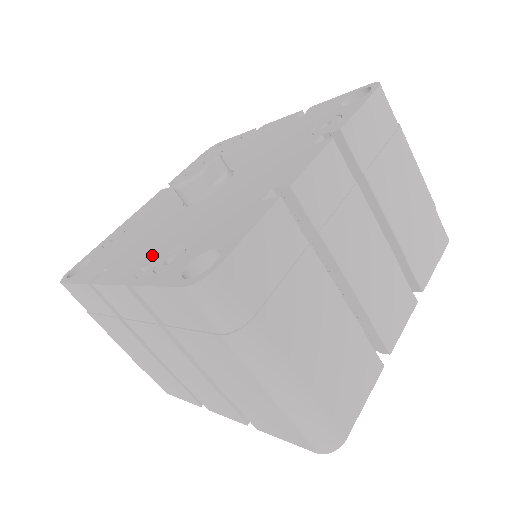
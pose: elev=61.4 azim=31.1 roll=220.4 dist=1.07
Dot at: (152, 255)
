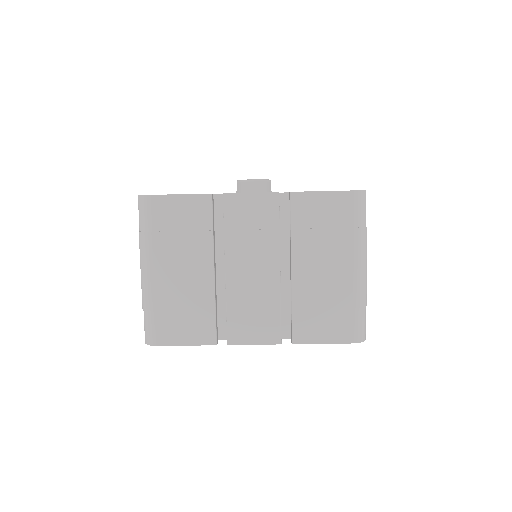
Dot at: occluded
